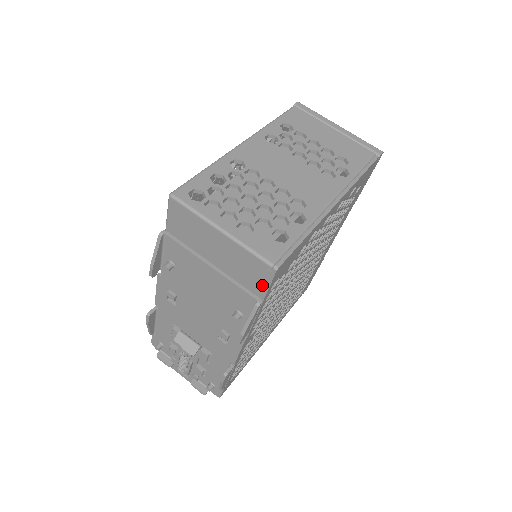
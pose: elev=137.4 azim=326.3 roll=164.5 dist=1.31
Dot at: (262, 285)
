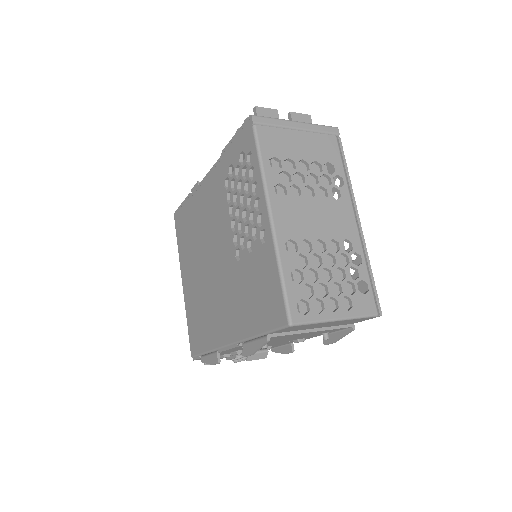
Dot at: (360, 321)
